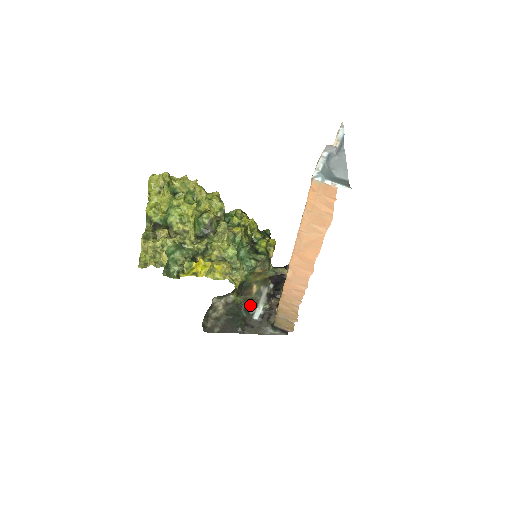
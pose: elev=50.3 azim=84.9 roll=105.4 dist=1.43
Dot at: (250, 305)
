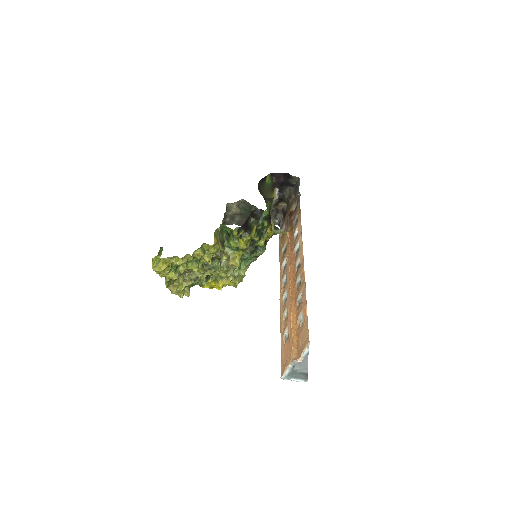
Dot at: occluded
